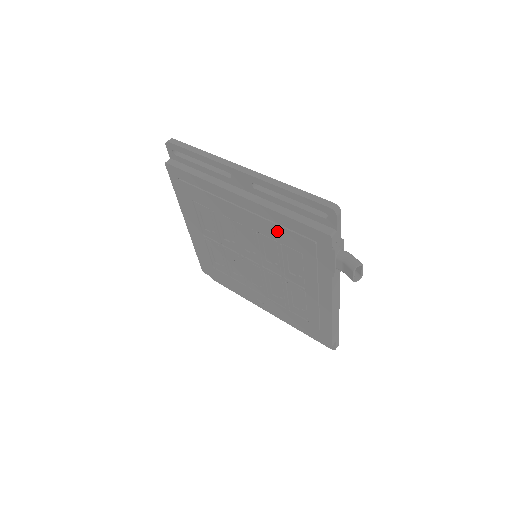
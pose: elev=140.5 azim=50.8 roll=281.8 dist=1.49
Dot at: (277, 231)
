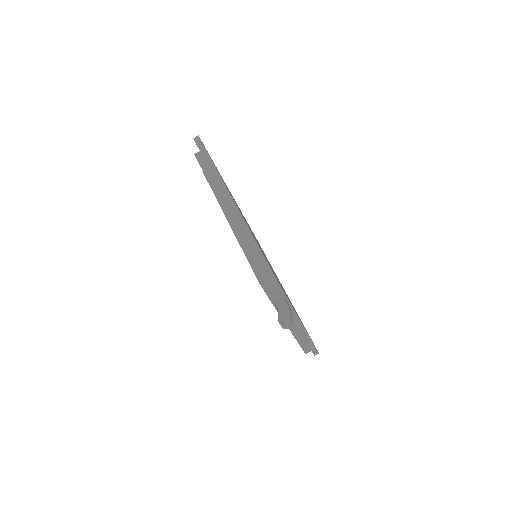
Dot at: occluded
